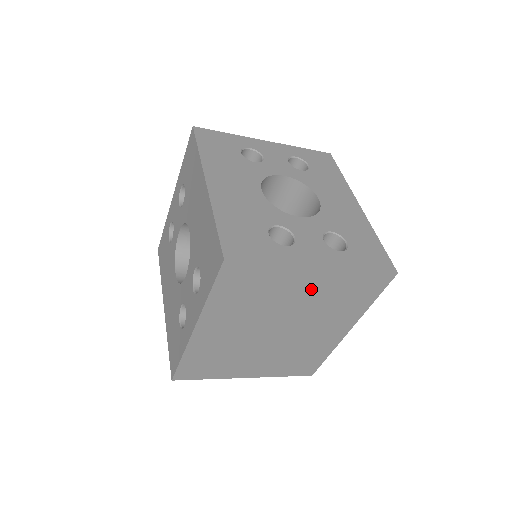
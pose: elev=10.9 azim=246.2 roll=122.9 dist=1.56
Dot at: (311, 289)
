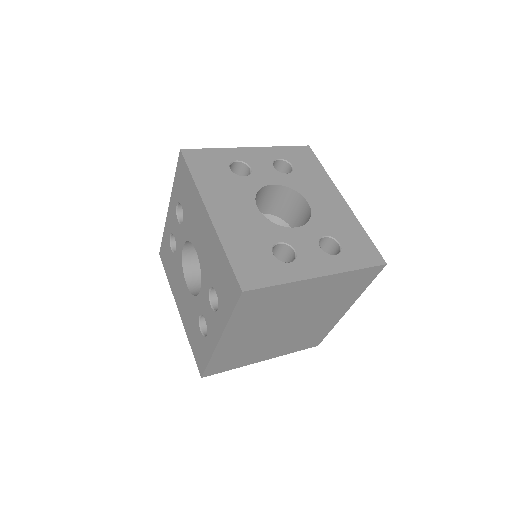
Dot at: (315, 292)
